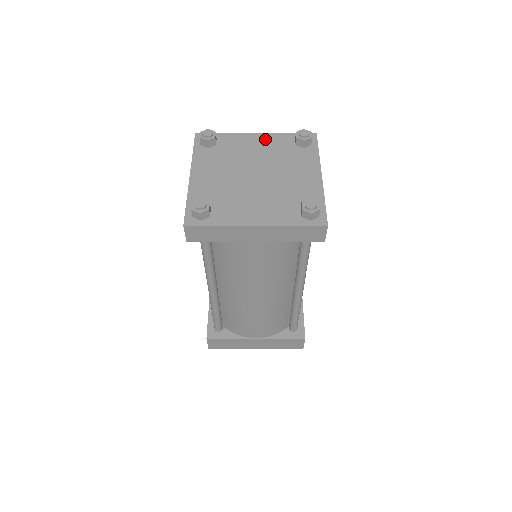
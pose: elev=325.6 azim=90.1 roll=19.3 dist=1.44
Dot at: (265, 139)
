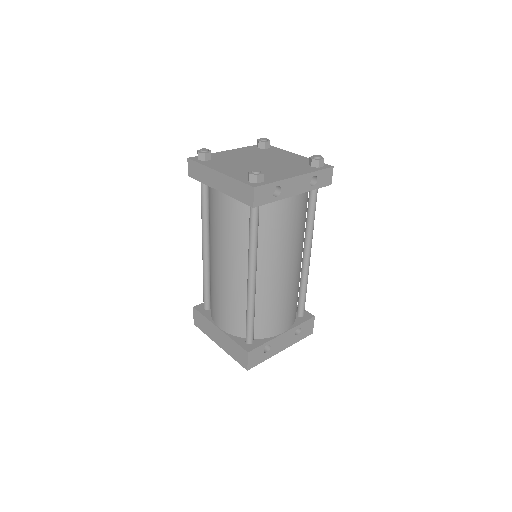
Dot at: (296, 157)
